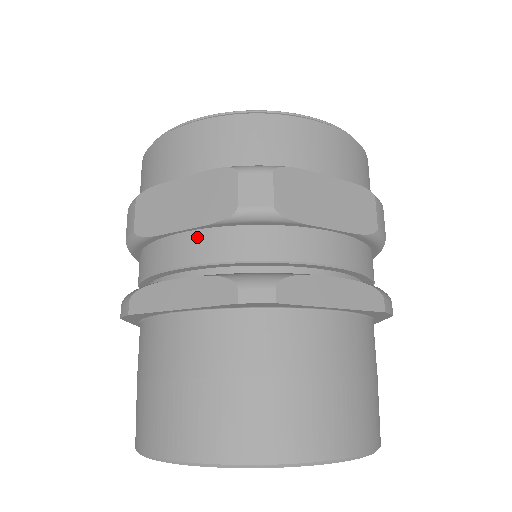
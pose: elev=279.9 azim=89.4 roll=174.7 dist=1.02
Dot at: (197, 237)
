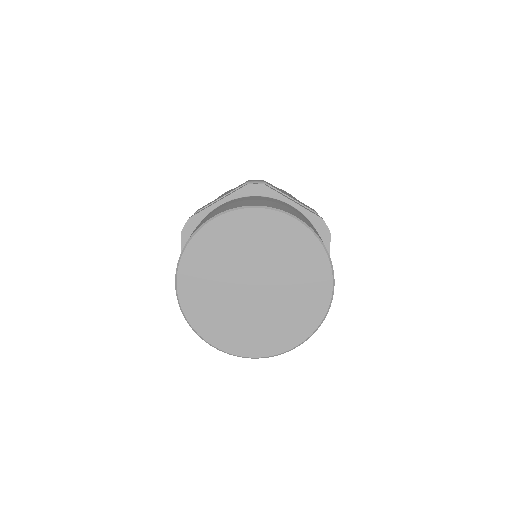
Dot at: occluded
